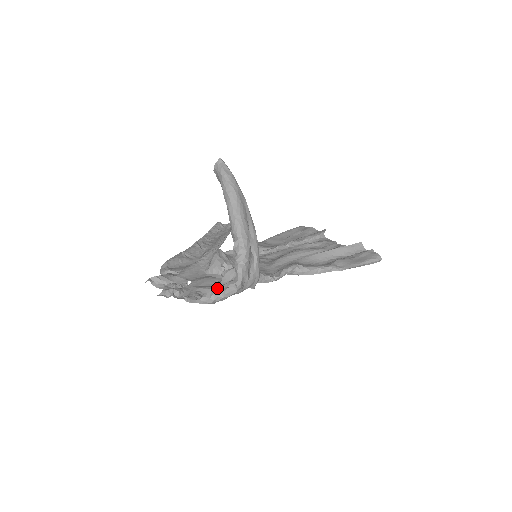
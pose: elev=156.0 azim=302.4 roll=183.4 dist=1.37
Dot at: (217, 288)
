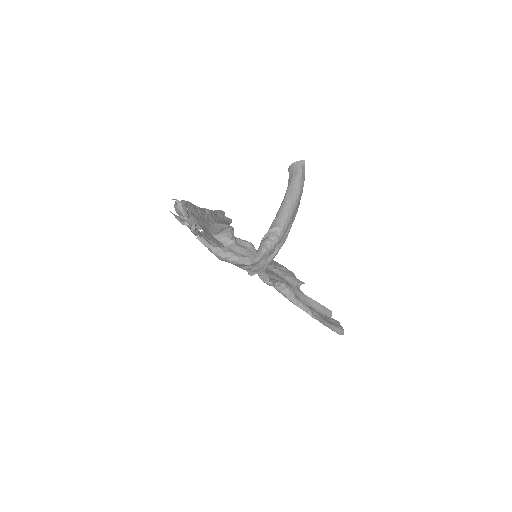
Dot at: occluded
